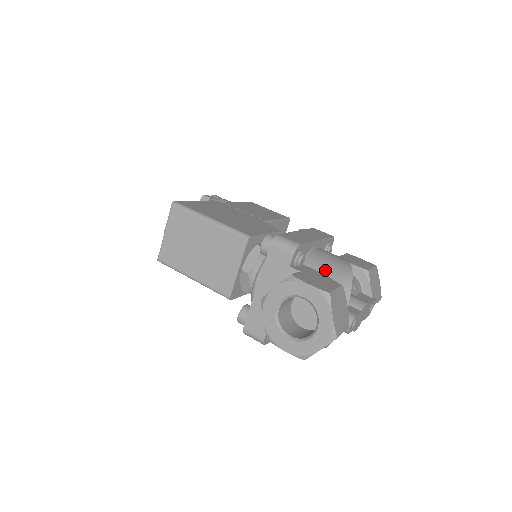
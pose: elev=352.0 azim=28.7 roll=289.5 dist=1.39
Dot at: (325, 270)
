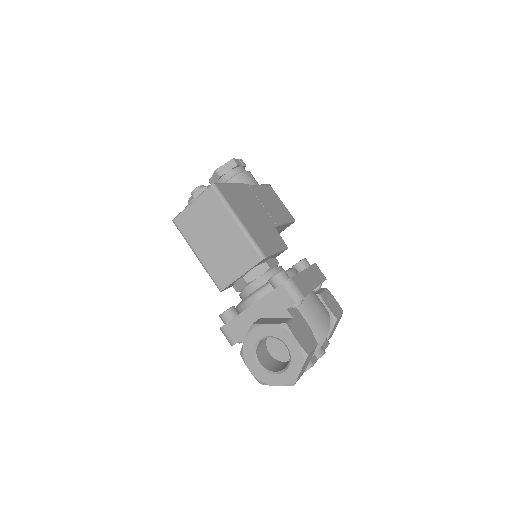
Dot at: (310, 320)
